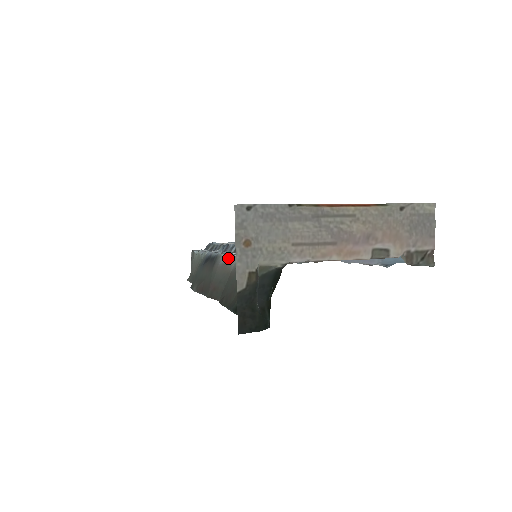
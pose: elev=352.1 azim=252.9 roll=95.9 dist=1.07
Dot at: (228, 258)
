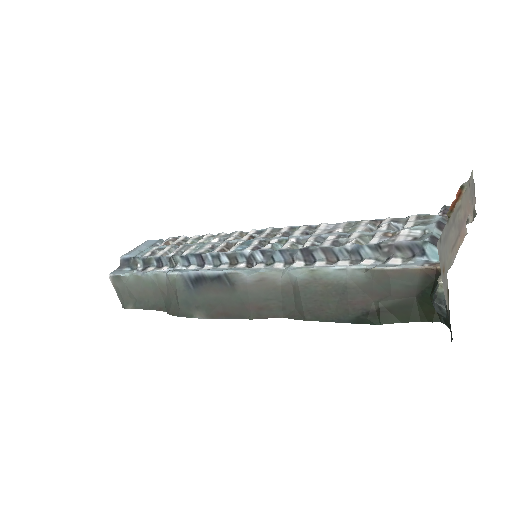
Dot at: (260, 273)
